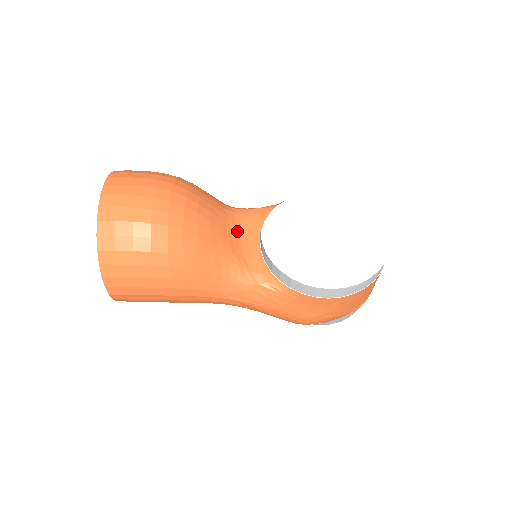
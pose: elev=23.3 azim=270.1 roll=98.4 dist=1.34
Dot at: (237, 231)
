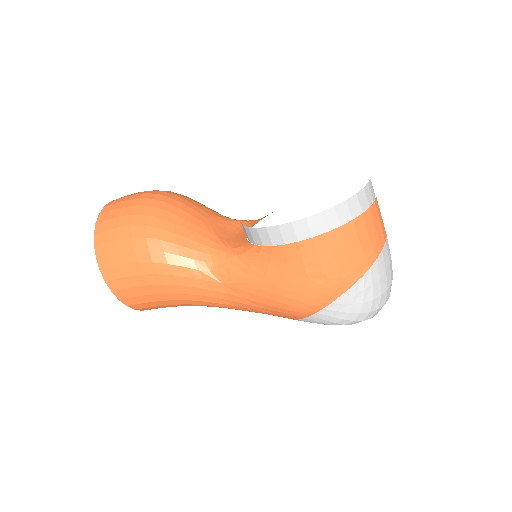
Dot at: (229, 228)
